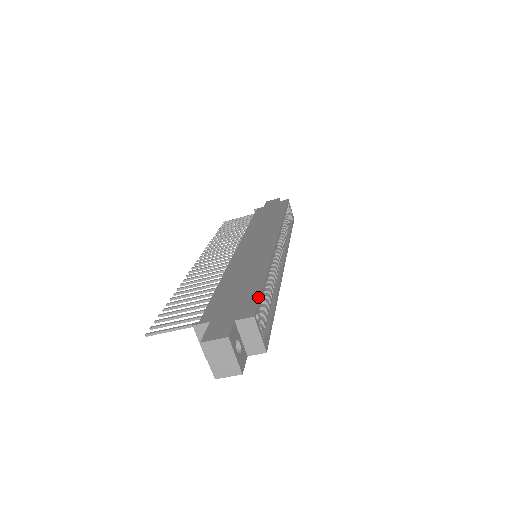
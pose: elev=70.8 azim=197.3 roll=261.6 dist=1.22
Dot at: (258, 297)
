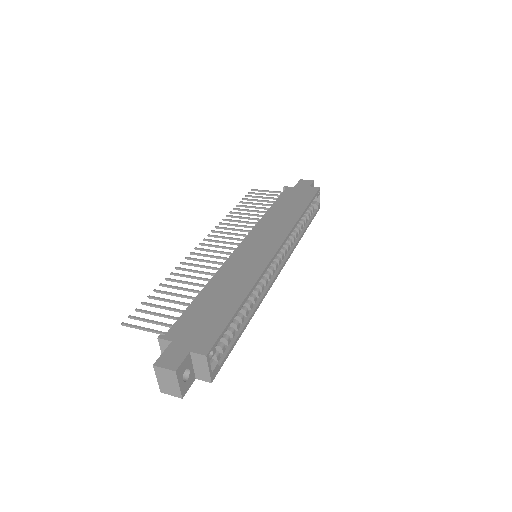
Dot at: (222, 330)
